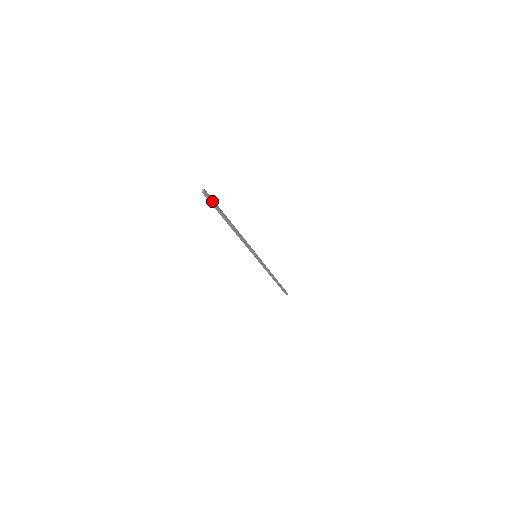
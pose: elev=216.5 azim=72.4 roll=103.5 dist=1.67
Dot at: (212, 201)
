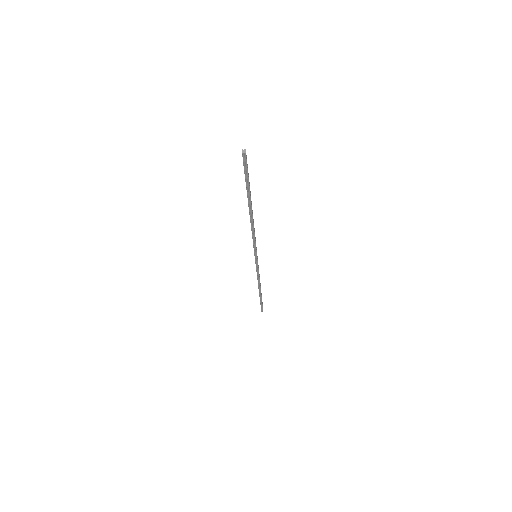
Dot at: (247, 169)
